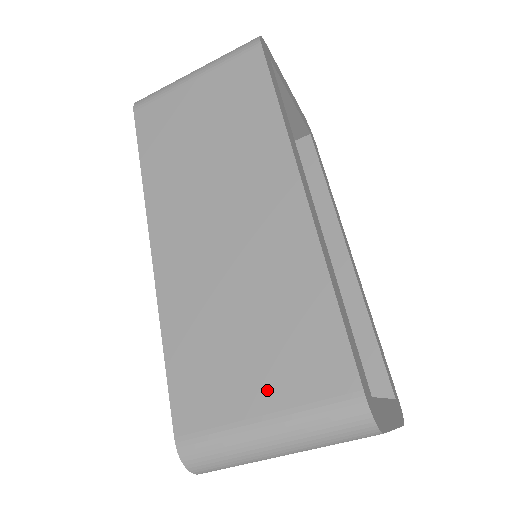
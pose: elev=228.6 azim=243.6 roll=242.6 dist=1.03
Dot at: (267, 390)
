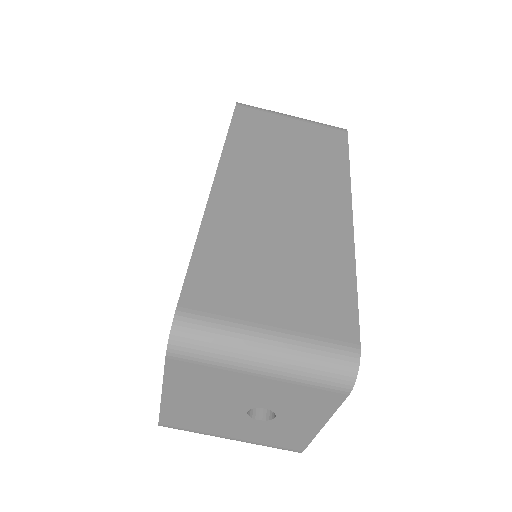
Dot at: (281, 311)
